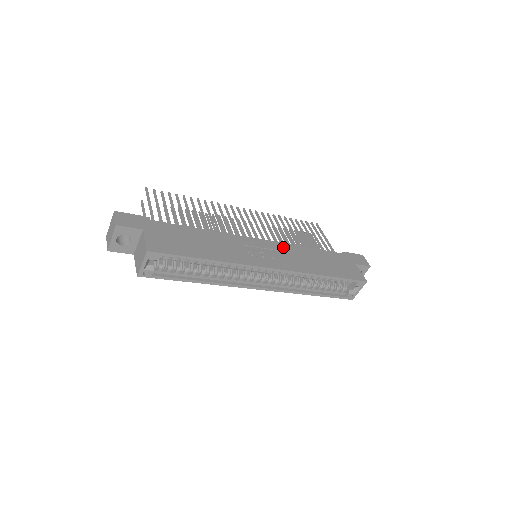
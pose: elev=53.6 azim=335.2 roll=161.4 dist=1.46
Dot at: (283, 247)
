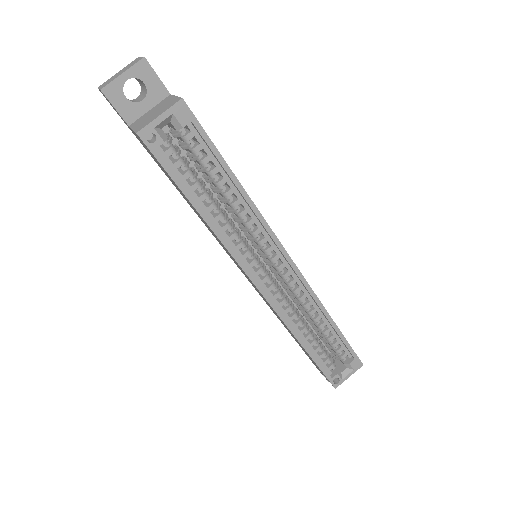
Dot at: occluded
